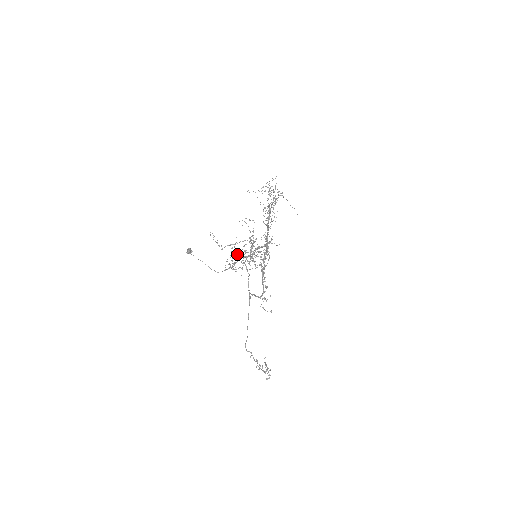
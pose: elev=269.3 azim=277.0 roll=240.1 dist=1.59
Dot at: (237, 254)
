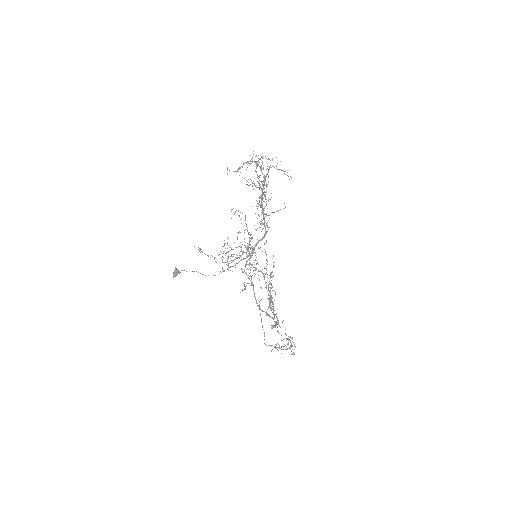
Dot at: occluded
